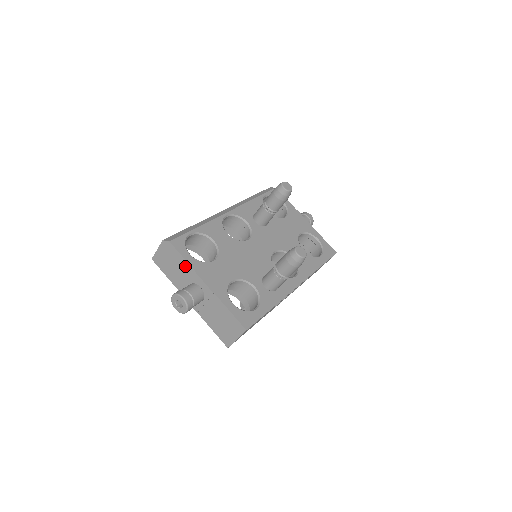
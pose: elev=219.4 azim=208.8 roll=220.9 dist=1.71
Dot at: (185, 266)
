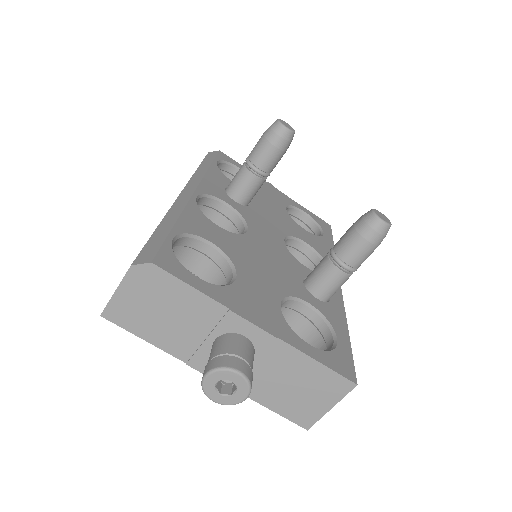
Dot at: (199, 304)
